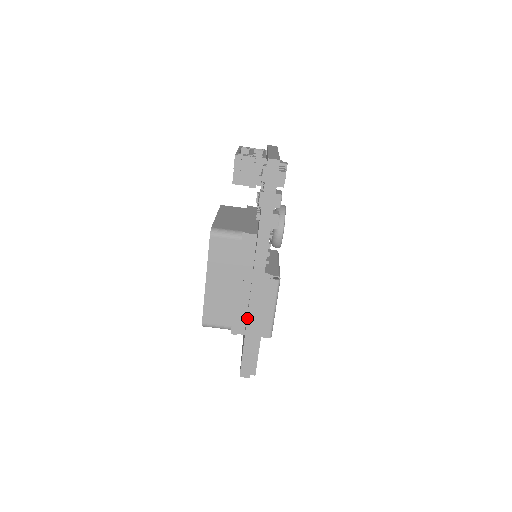
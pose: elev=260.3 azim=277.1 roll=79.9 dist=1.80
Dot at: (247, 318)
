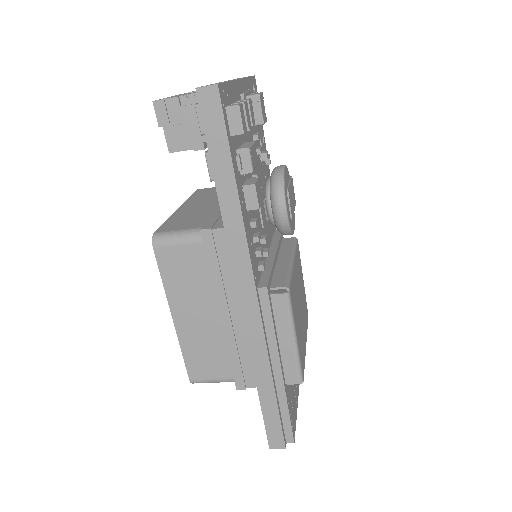
Dot at: (252, 363)
